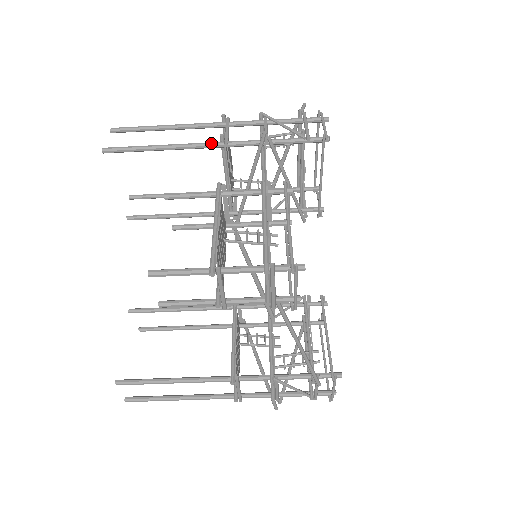
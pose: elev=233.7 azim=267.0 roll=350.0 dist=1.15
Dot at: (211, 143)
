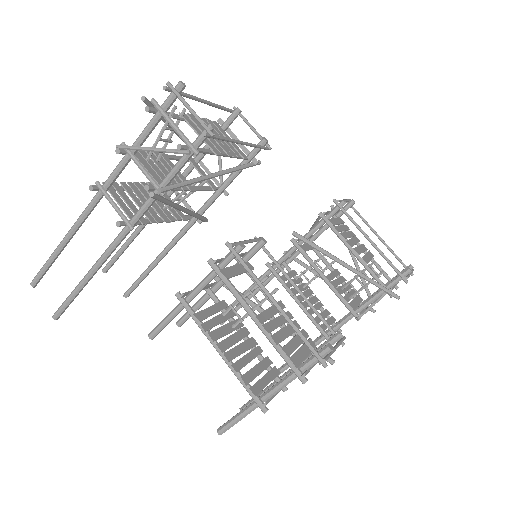
Dot at: (119, 238)
